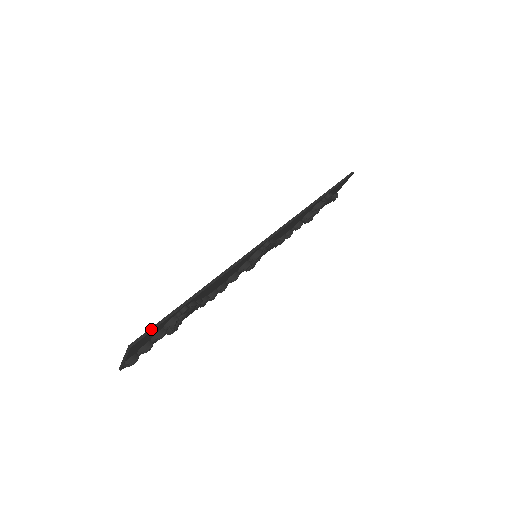
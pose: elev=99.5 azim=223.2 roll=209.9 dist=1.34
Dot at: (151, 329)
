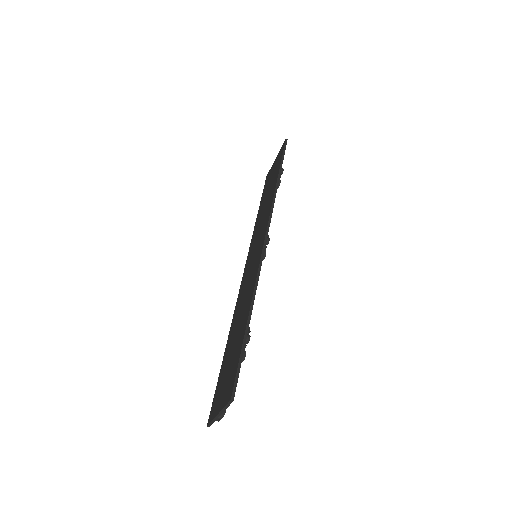
Dot at: (237, 373)
